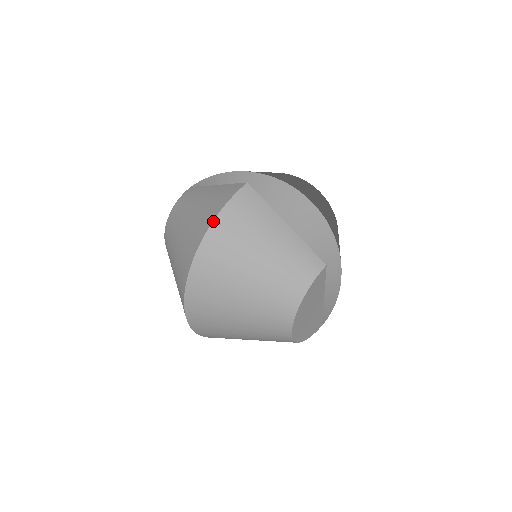
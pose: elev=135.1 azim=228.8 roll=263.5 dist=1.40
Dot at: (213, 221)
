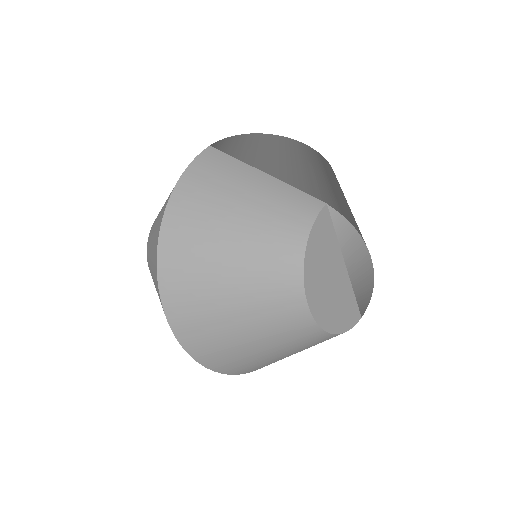
Dot at: (174, 188)
